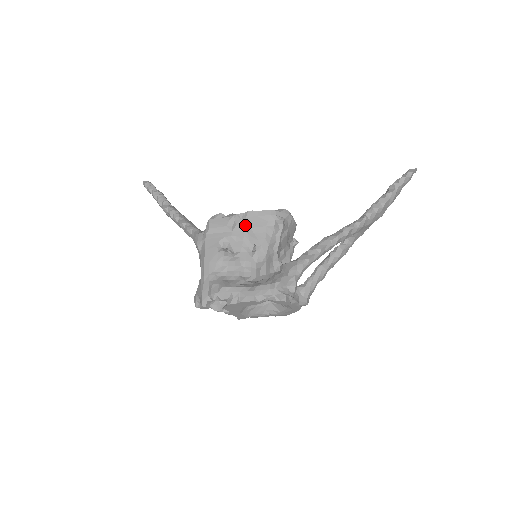
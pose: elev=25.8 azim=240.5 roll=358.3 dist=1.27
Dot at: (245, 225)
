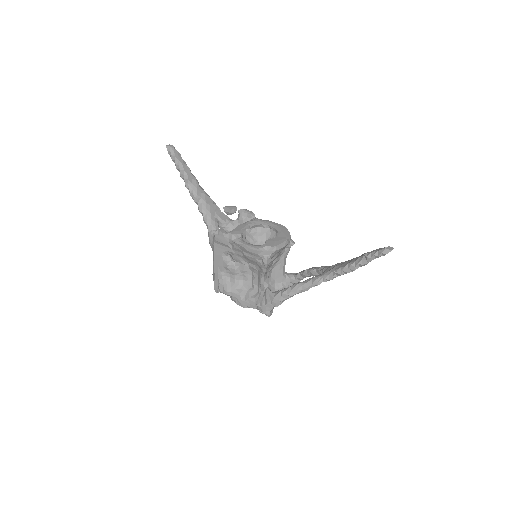
Dot at: (240, 251)
